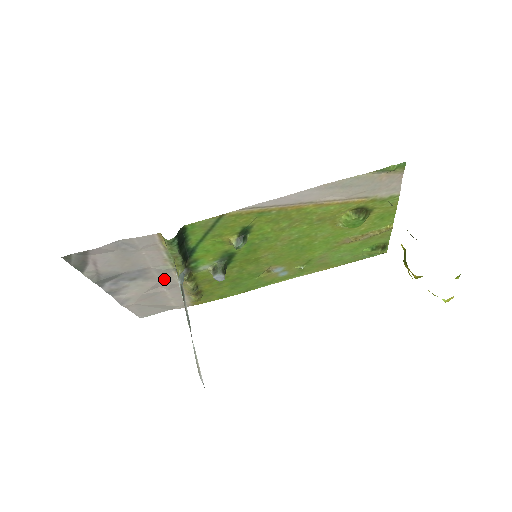
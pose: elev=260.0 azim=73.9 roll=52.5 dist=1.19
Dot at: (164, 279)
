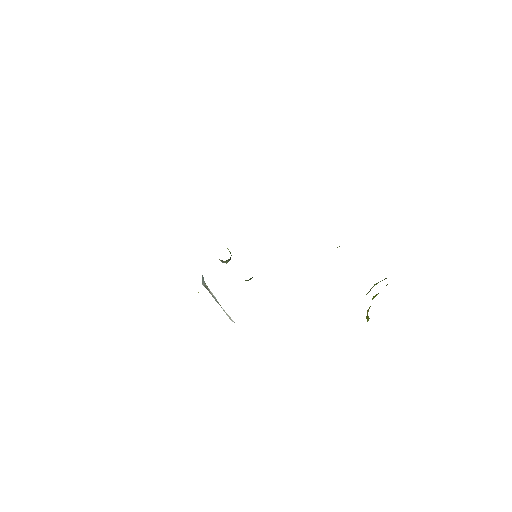
Dot at: occluded
